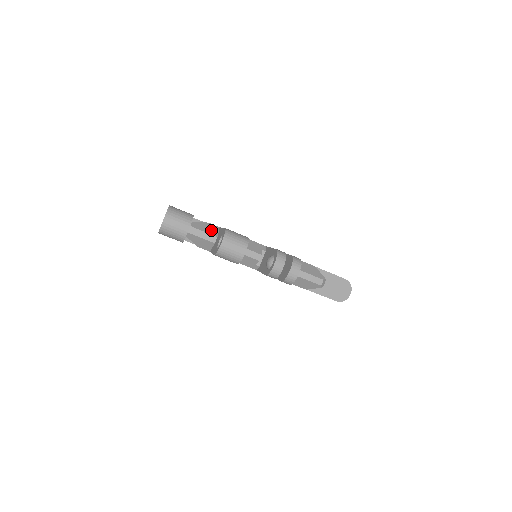
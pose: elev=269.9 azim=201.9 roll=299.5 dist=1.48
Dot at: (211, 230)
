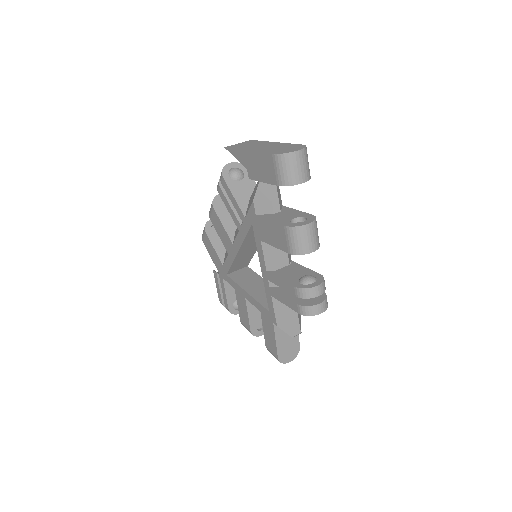
Dot at: (280, 200)
